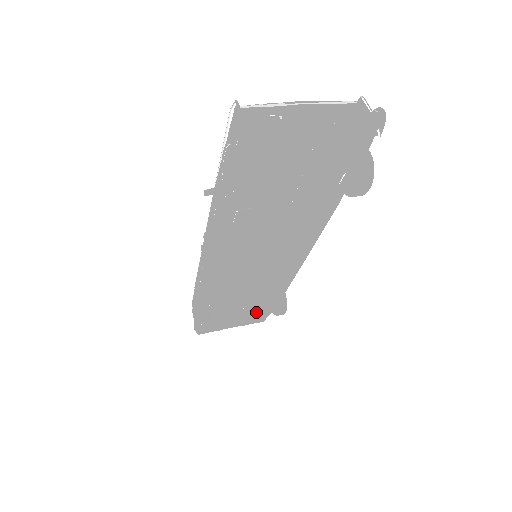
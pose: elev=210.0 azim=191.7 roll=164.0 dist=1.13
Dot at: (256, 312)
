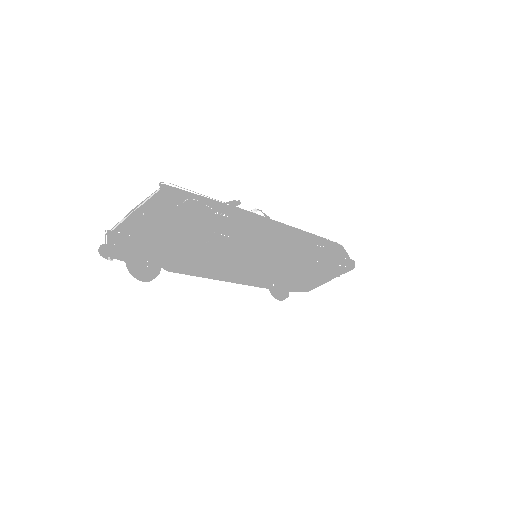
Dot at: occluded
